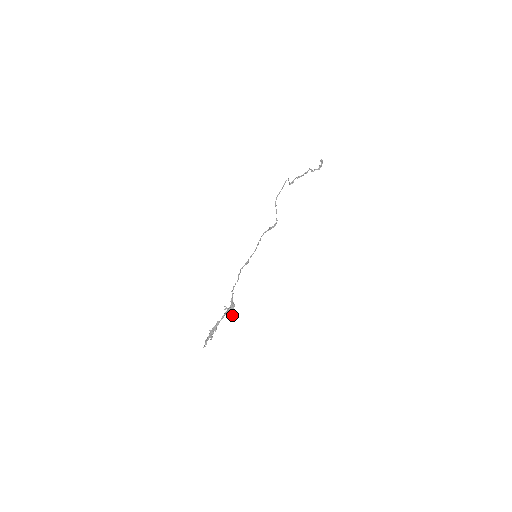
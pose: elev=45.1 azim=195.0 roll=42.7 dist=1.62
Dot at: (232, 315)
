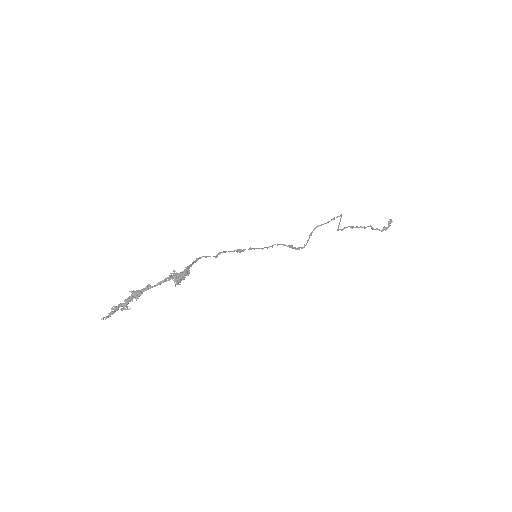
Dot at: (176, 283)
